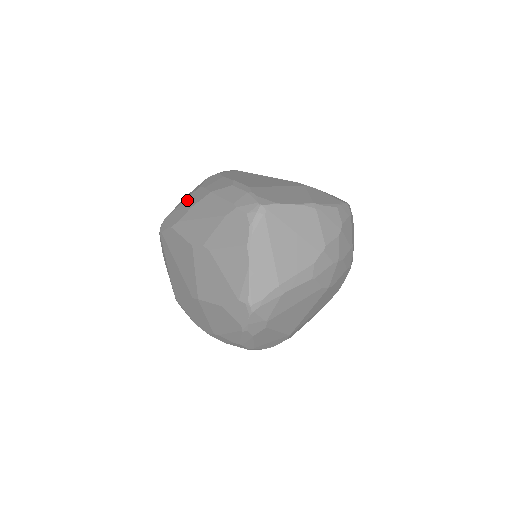
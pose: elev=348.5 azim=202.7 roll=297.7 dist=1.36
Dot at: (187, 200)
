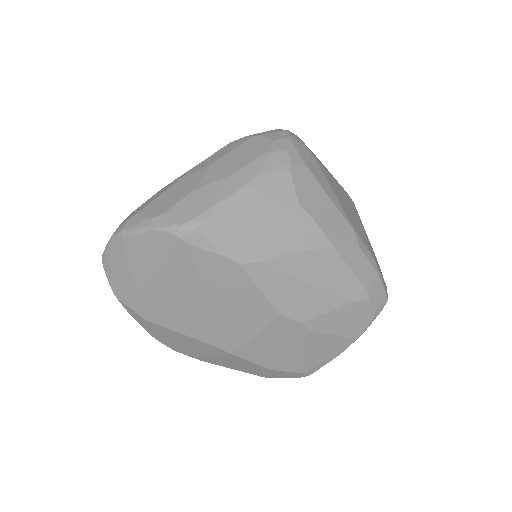
Dot at: (271, 218)
